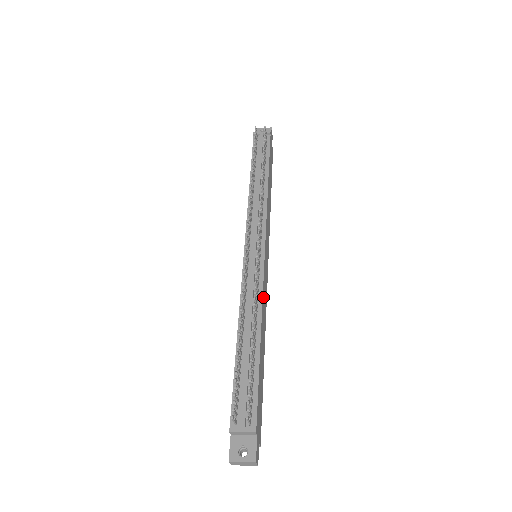
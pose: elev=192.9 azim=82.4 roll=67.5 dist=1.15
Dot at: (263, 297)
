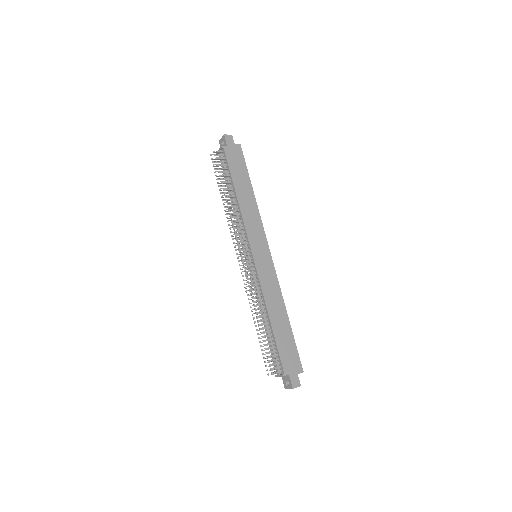
Dot at: (265, 289)
